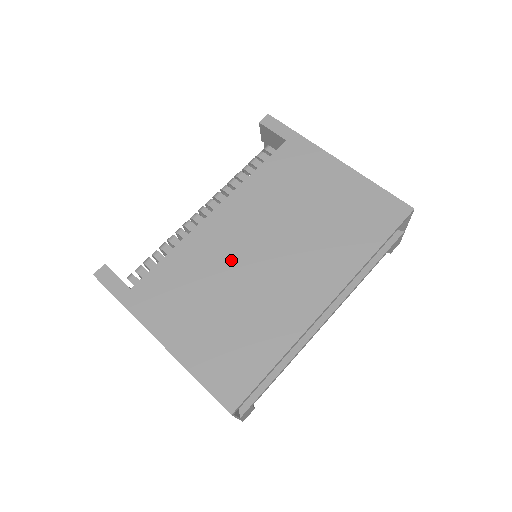
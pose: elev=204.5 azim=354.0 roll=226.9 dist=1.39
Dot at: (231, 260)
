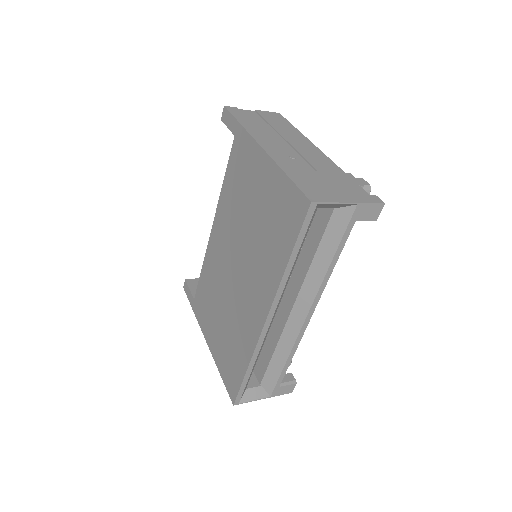
Dot at: (222, 275)
